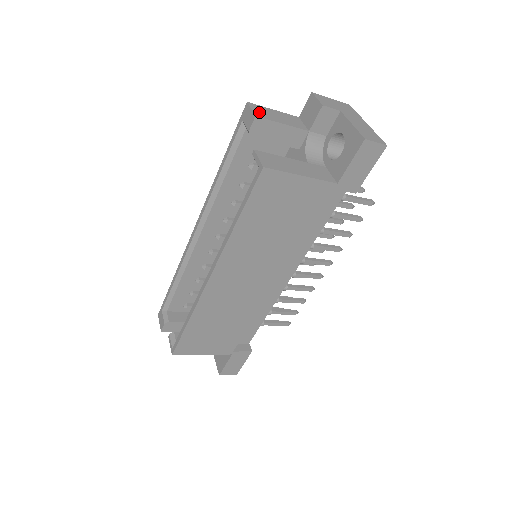
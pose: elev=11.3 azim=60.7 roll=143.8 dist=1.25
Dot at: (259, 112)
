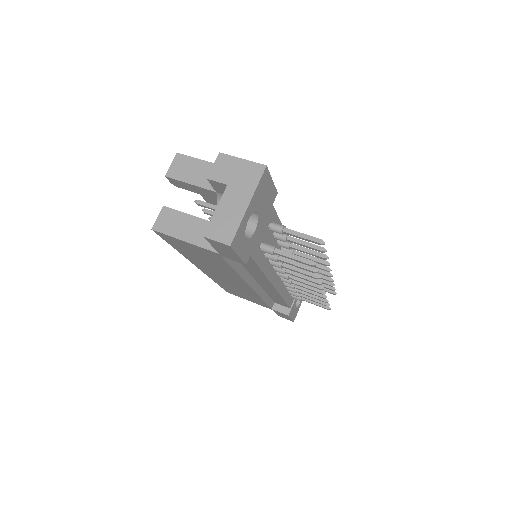
Dot at: (176, 169)
